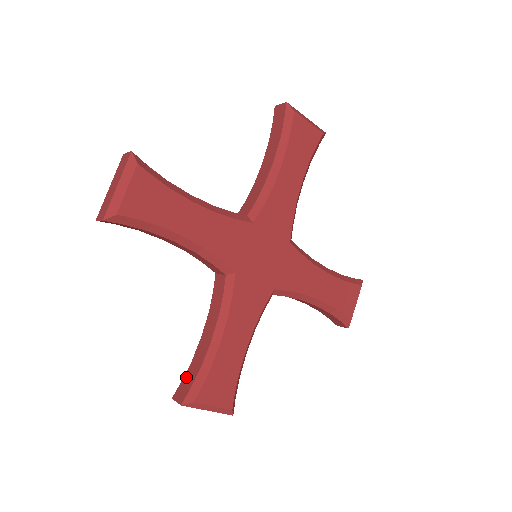
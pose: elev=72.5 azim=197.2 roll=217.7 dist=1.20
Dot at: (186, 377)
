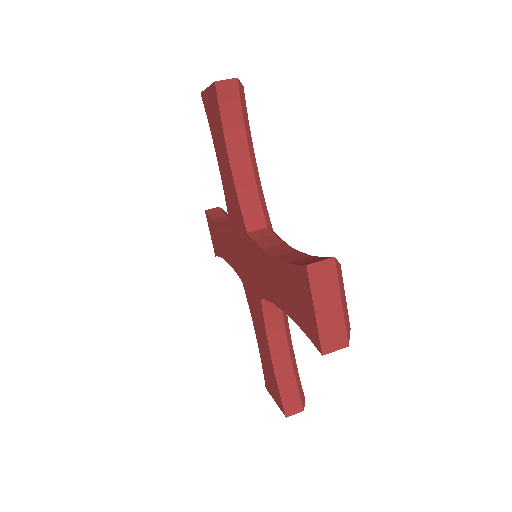
Dot at: (299, 262)
